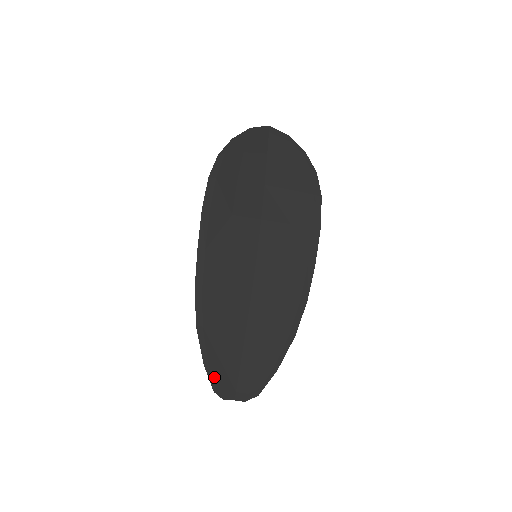
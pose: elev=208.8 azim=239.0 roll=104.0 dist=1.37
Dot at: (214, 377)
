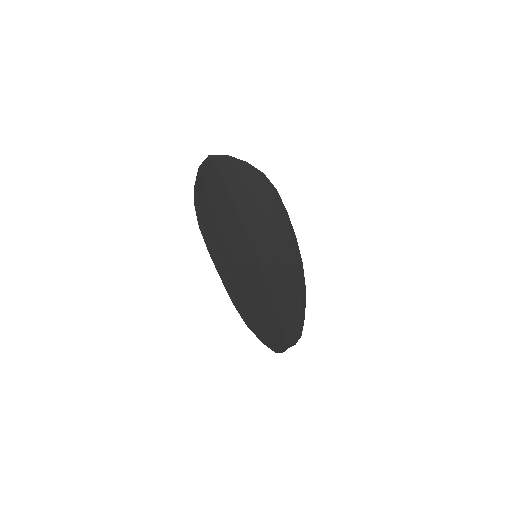
Dot at: (271, 345)
